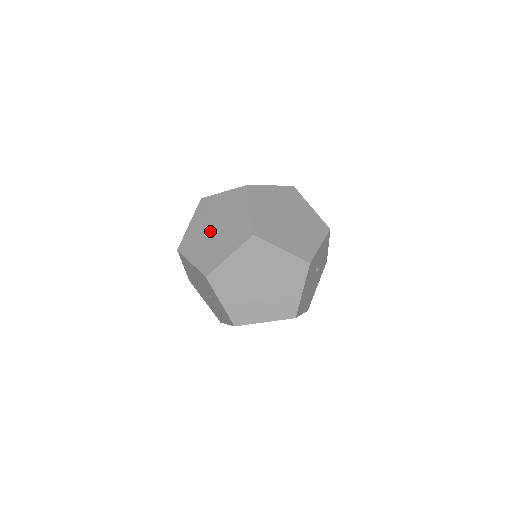
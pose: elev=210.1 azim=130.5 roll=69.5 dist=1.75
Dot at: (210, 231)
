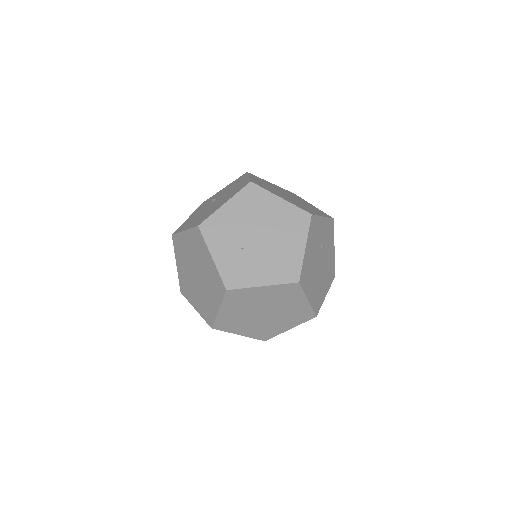
Dot at: (193, 269)
